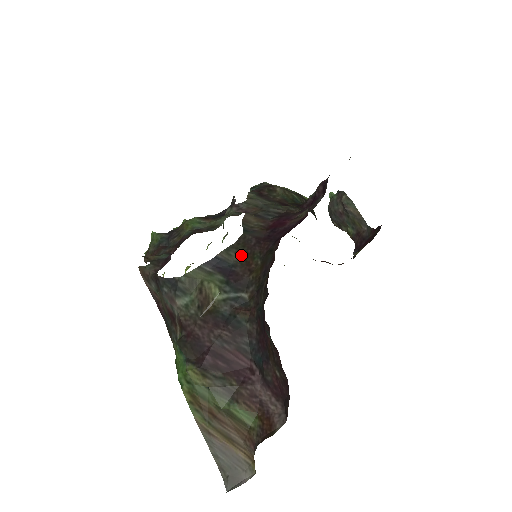
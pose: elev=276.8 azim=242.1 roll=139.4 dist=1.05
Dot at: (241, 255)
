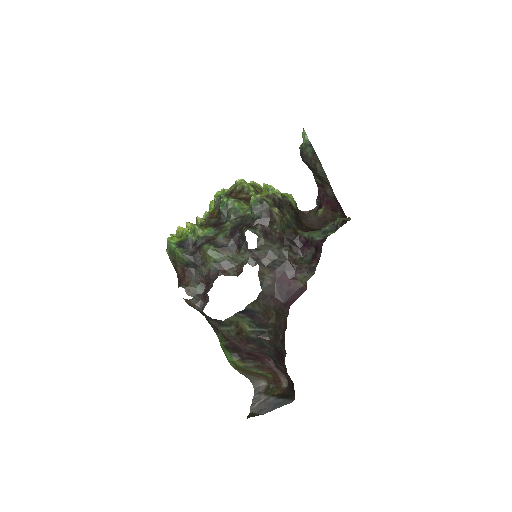
Dot at: (262, 308)
